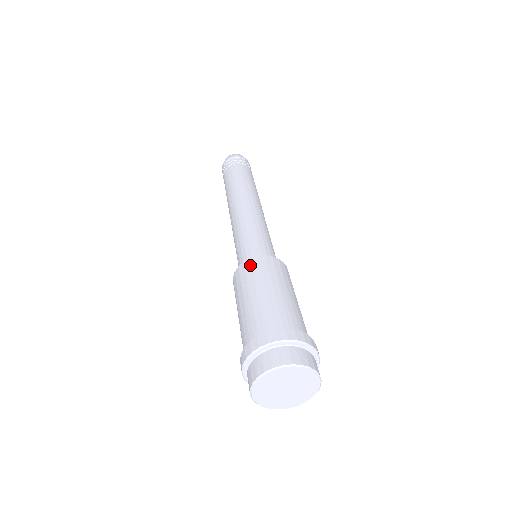
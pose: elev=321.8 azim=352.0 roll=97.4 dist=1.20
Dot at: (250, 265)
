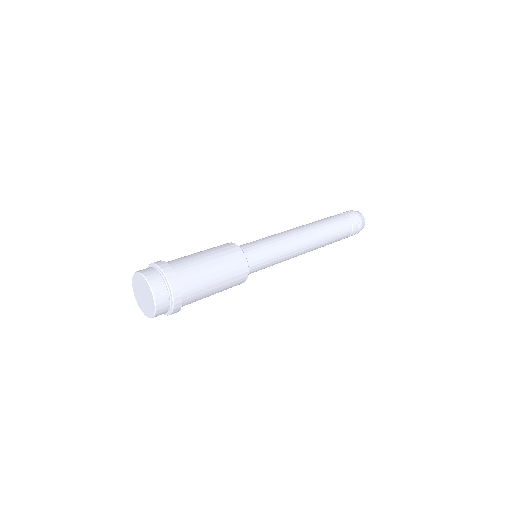
Dot at: (228, 245)
